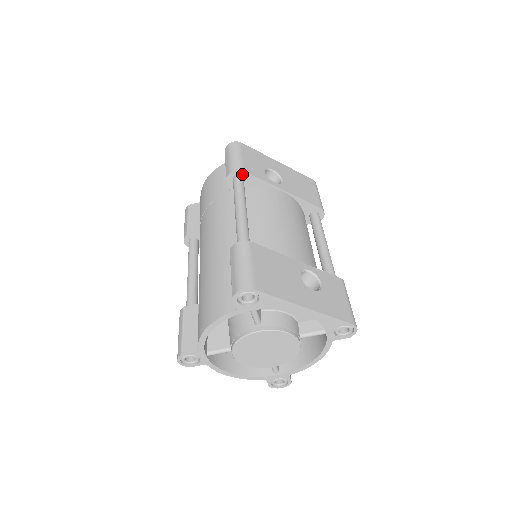
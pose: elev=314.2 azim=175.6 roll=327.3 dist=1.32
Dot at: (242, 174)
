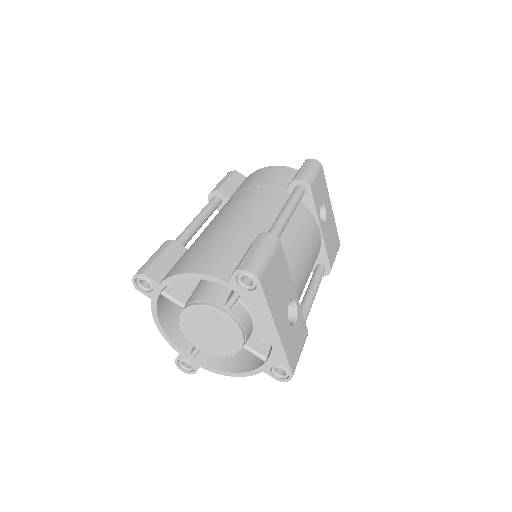
Dot at: (307, 189)
